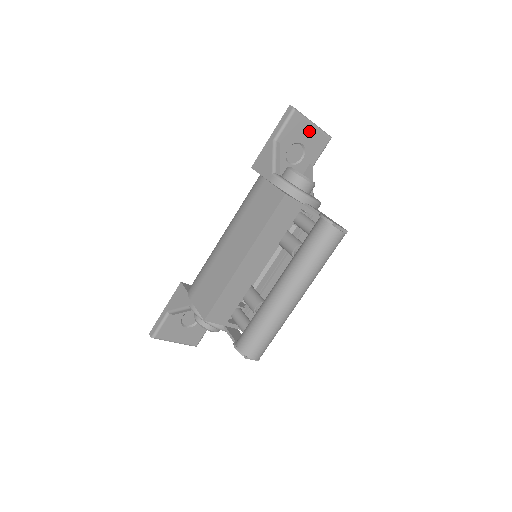
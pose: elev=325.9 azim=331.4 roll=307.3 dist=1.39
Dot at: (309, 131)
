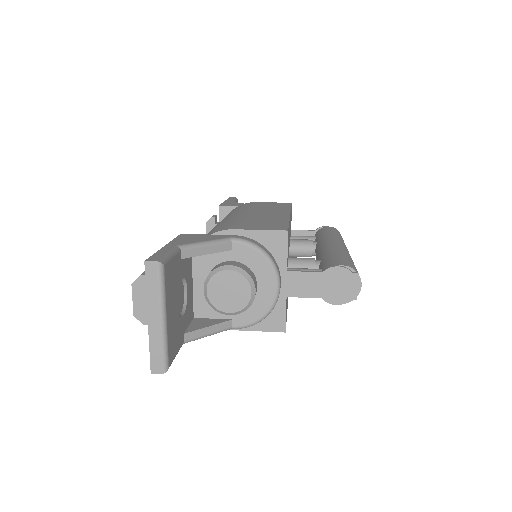
Dot at: occluded
